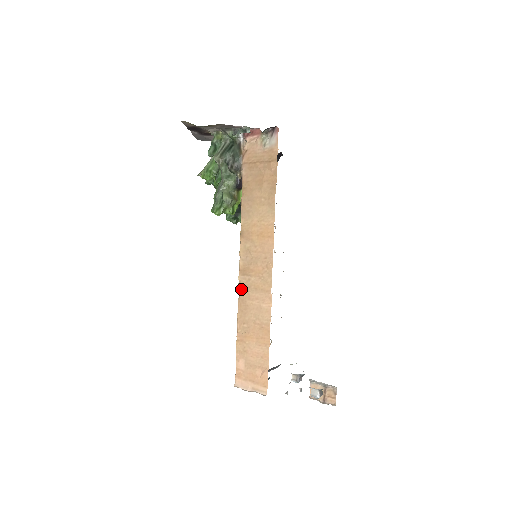
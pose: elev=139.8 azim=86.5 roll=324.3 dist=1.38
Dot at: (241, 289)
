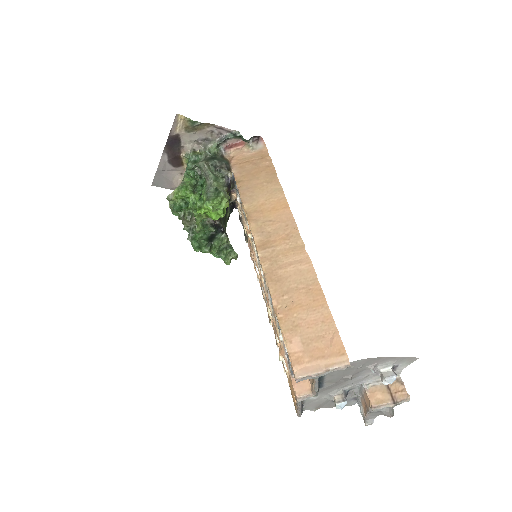
Dot at: (266, 263)
